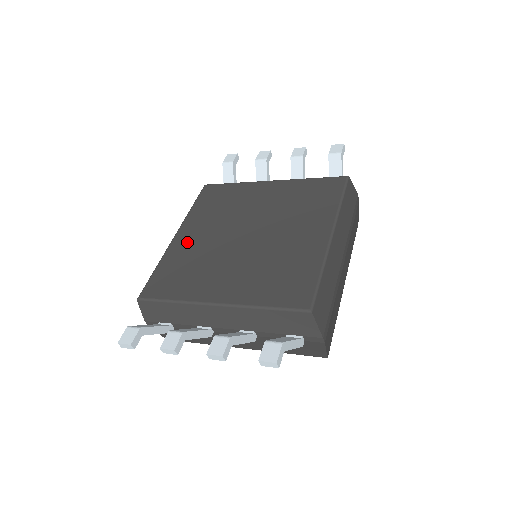
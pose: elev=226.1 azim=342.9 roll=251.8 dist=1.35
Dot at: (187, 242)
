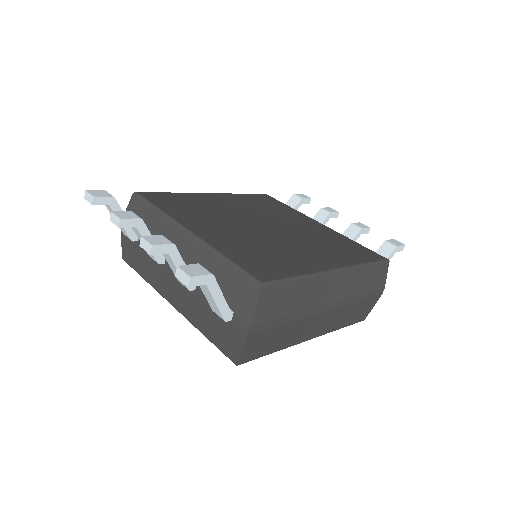
Dot at: (213, 200)
